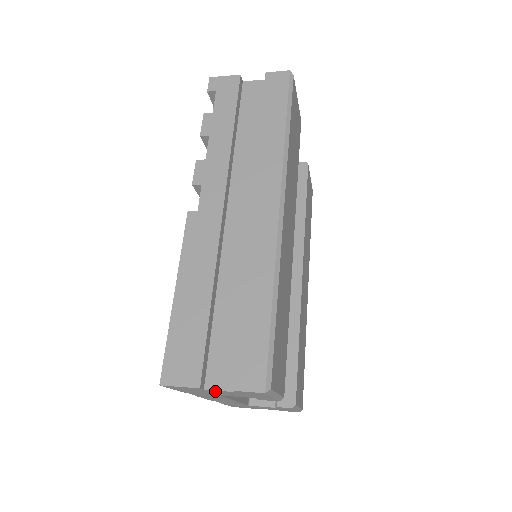
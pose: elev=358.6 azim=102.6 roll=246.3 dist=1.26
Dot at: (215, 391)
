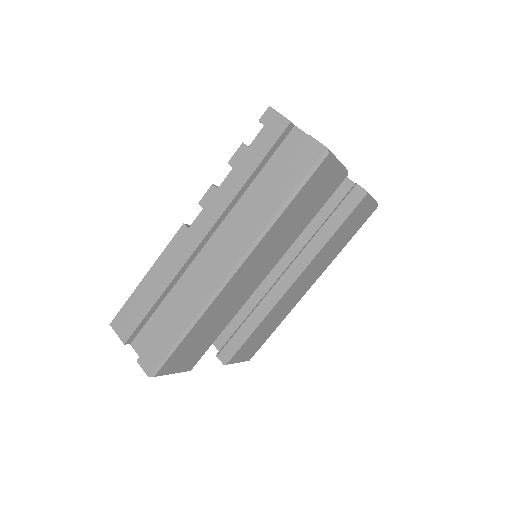
Dot at: occluded
